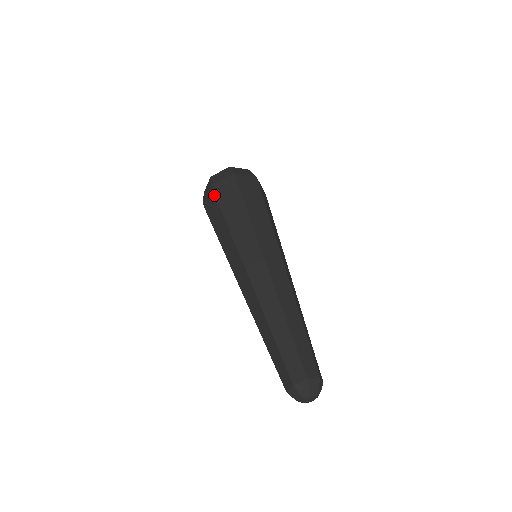
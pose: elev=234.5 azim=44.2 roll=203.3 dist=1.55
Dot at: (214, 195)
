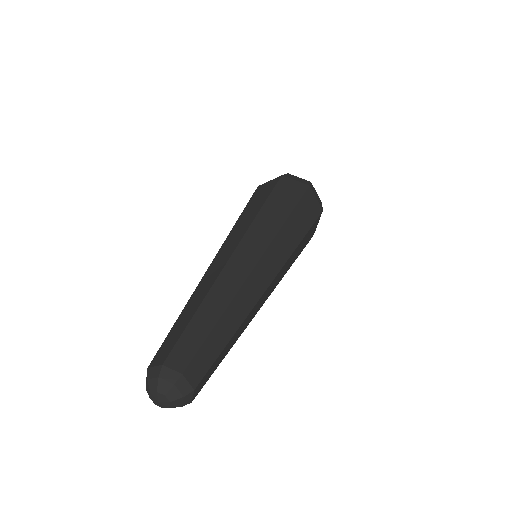
Dot at: occluded
